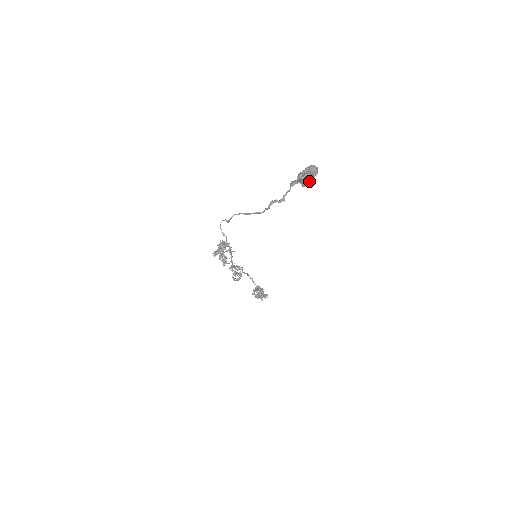
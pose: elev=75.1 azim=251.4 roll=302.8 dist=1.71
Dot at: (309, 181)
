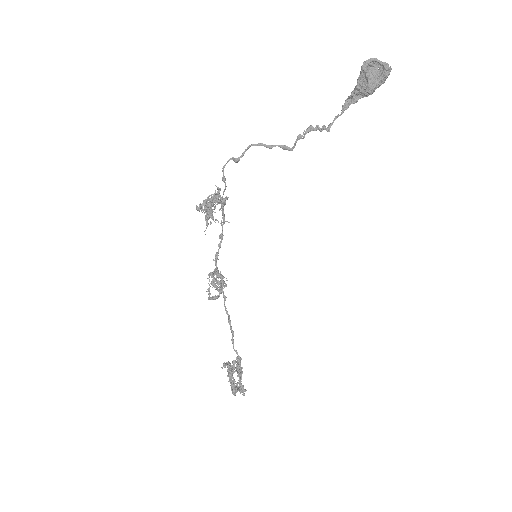
Dot at: (375, 81)
